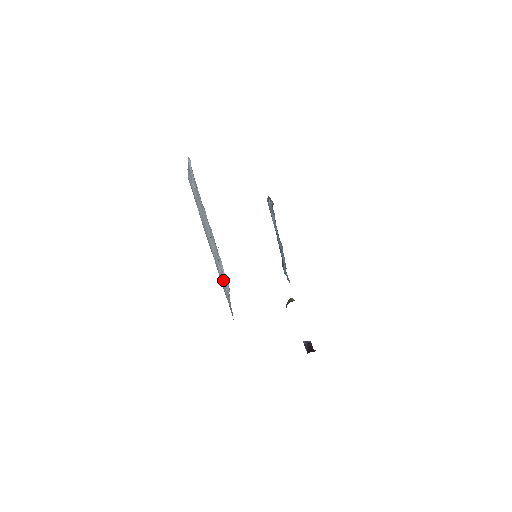
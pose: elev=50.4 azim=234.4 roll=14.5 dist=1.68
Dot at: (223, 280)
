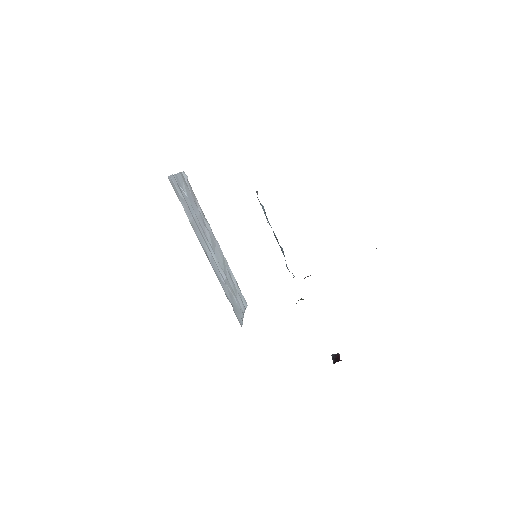
Dot at: (230, 288)
